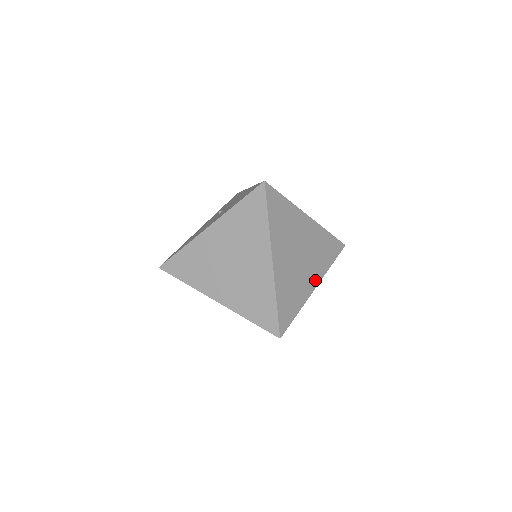
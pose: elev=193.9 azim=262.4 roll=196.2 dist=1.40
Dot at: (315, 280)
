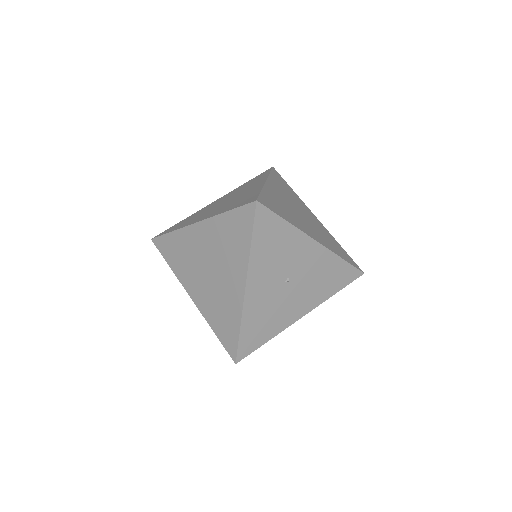
Dot at: (317, 238)
